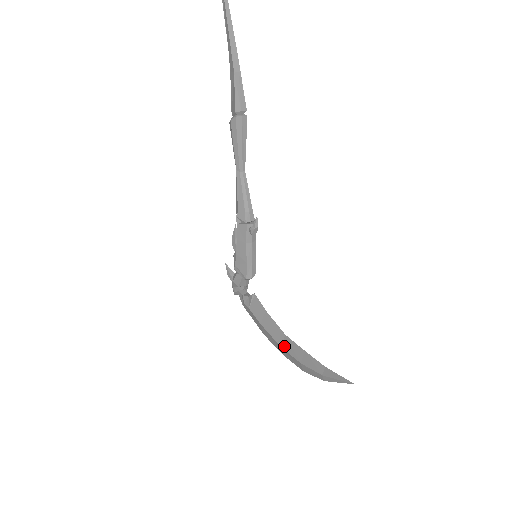
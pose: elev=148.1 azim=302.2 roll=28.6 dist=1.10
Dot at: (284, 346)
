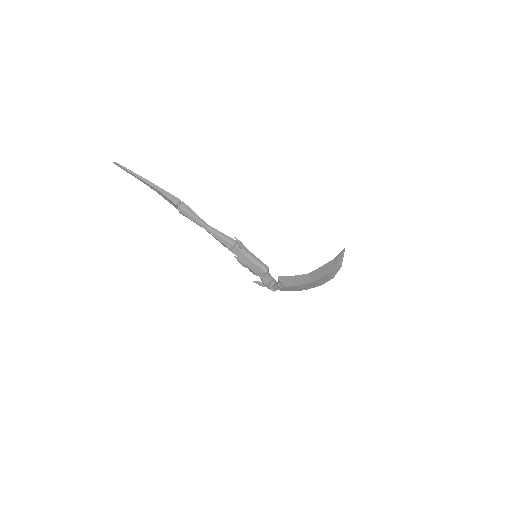
Dot at: (314, 279)
